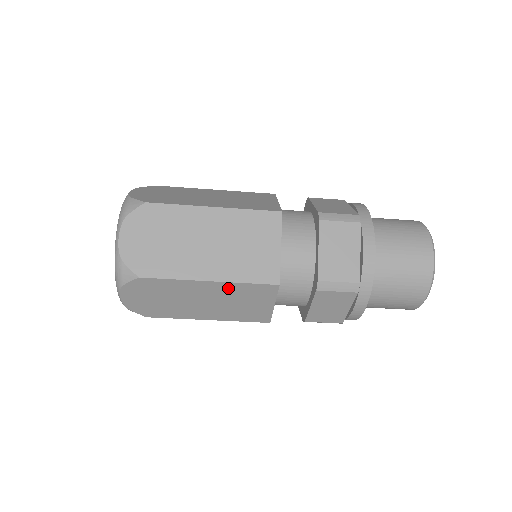
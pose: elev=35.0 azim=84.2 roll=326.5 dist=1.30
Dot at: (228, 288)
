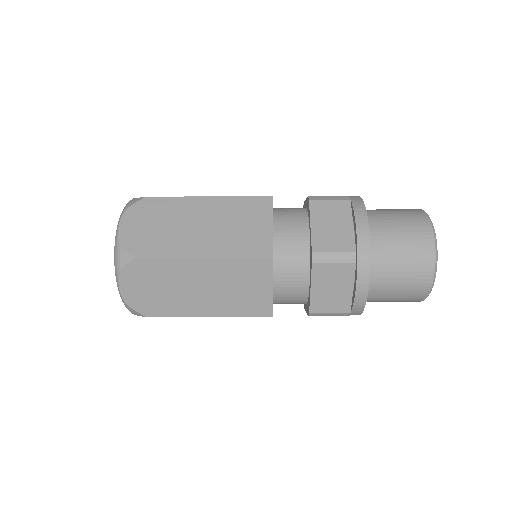
Dot at: occluded
